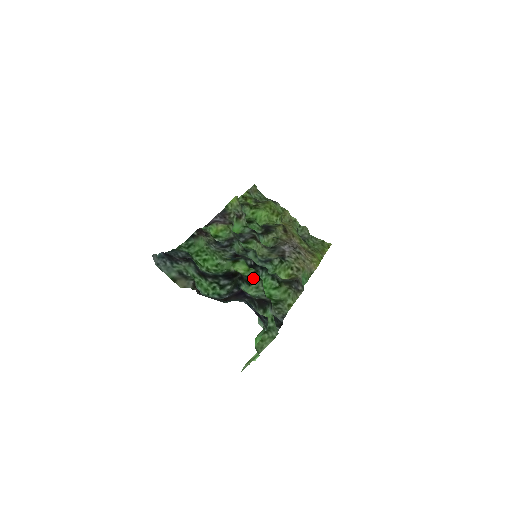
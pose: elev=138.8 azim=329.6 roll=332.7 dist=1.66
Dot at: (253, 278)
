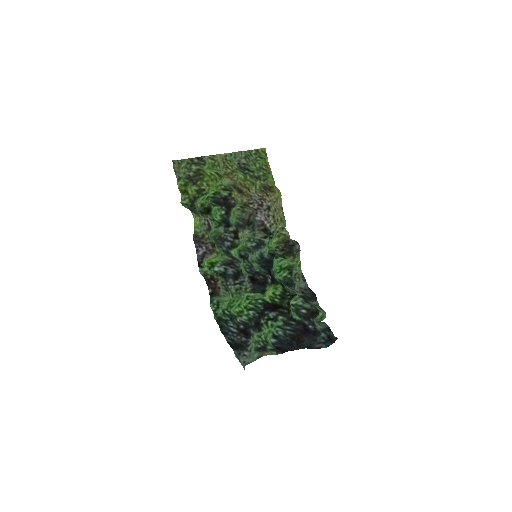
Dot at: (289, 297)
